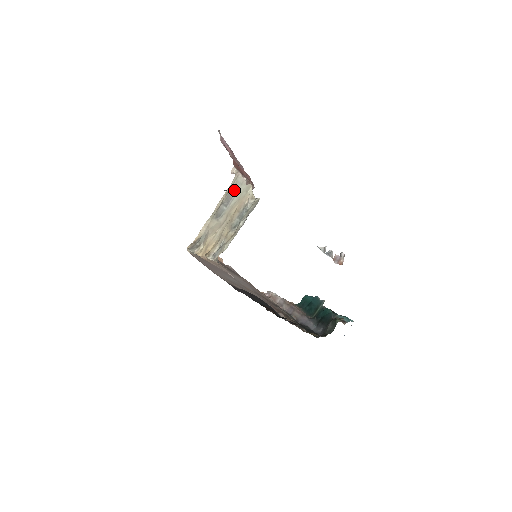
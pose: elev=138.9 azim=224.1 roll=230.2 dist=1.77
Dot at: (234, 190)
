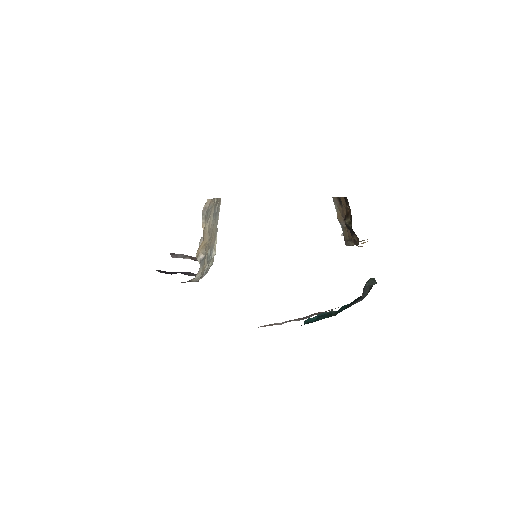
Dot at: (218, 211)
